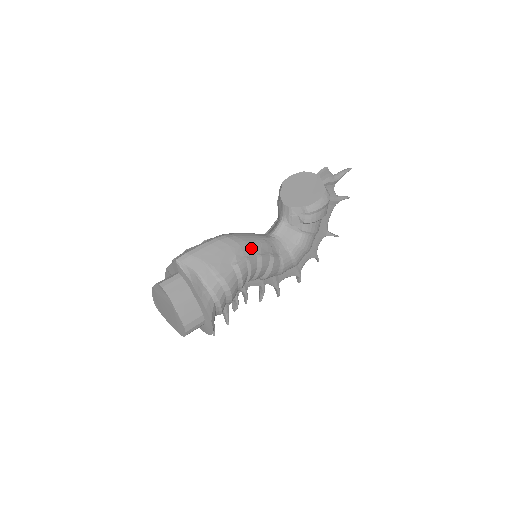
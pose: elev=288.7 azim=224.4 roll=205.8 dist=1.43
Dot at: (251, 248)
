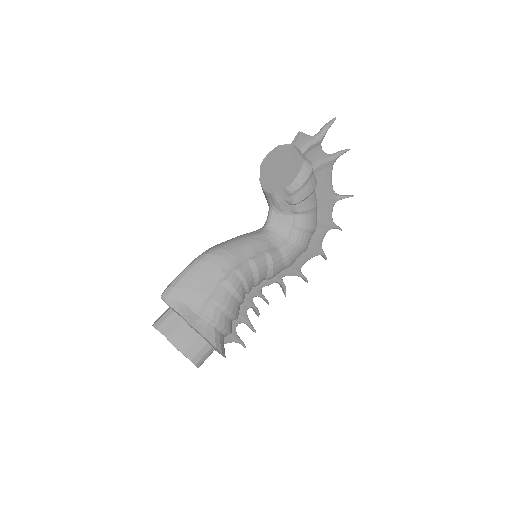
Dot at: (239, 255)
